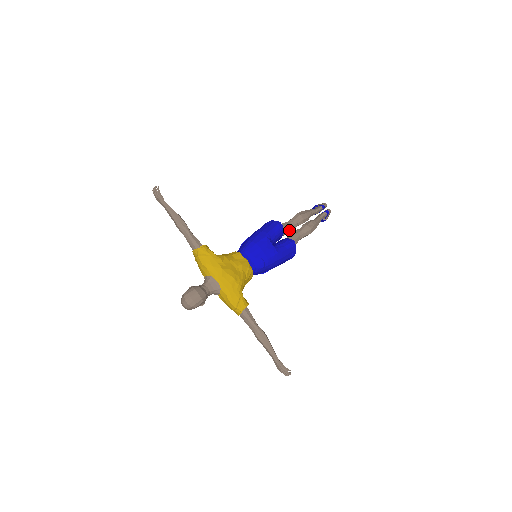
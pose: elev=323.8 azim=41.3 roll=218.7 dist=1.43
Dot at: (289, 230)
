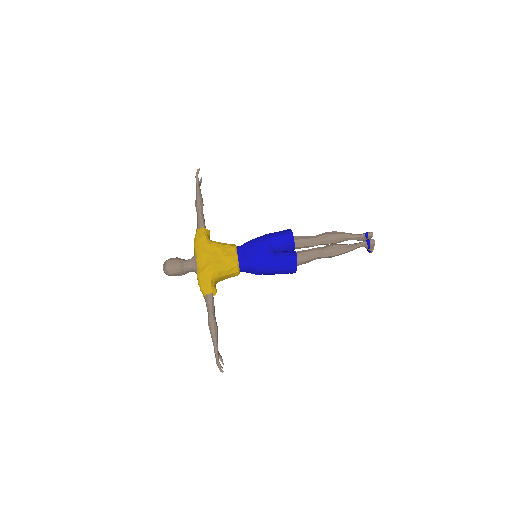
Dot at: (307, 245)
